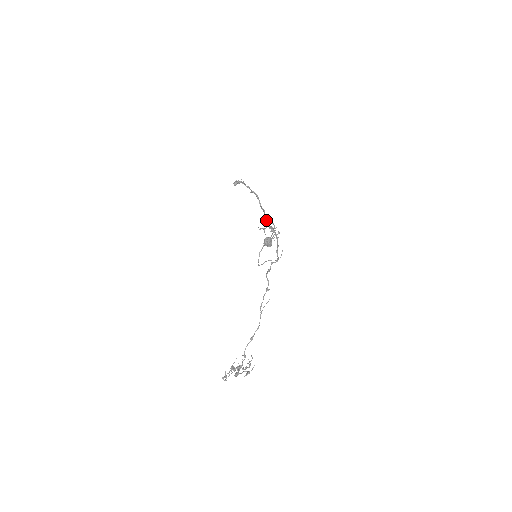
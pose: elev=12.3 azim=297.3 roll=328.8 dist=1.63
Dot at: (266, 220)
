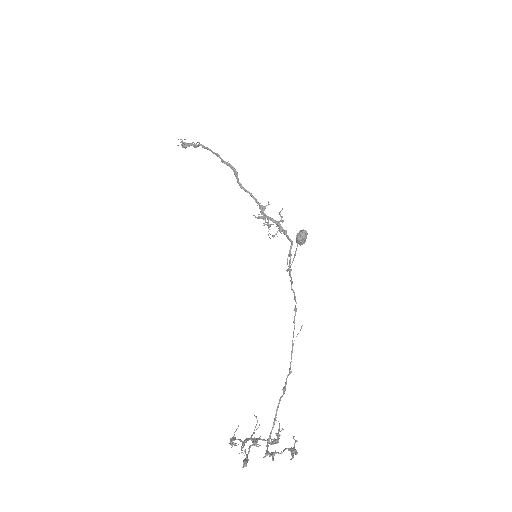
Dot at: (261, 207)
